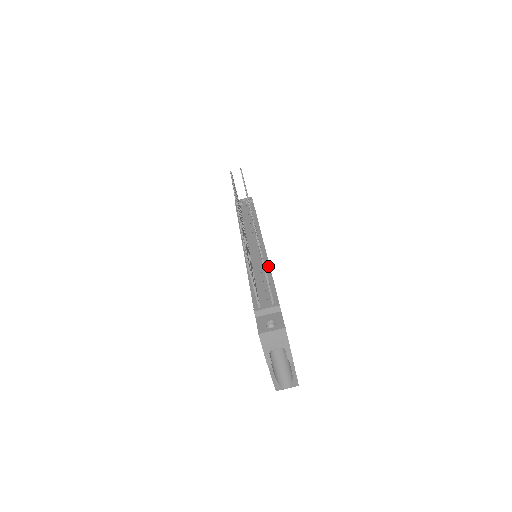
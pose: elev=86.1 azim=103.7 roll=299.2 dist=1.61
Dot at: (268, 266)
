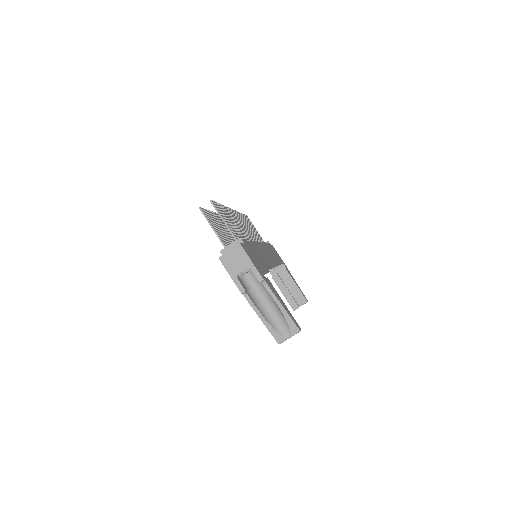
Dot at: occluded
